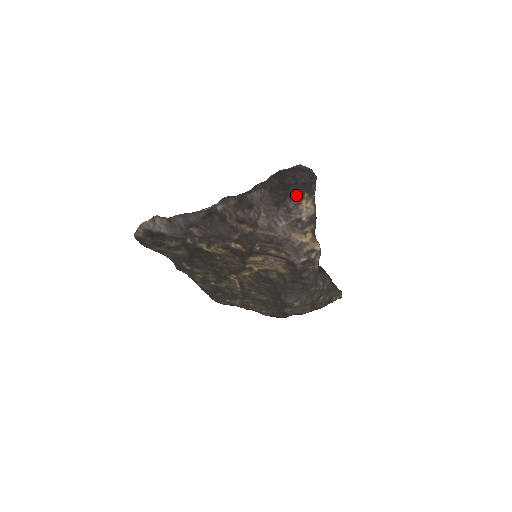
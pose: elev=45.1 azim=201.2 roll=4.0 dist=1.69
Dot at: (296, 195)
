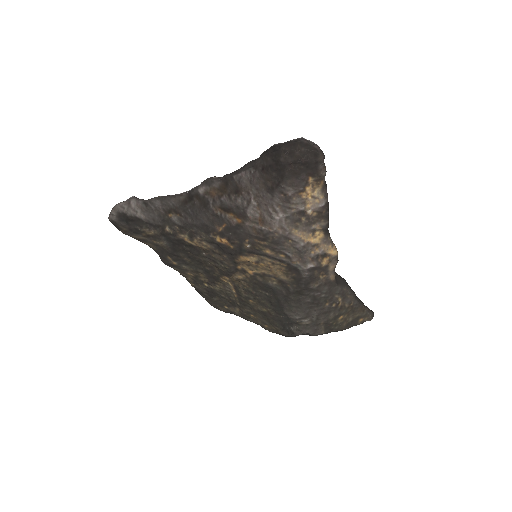
Dot at: (296, 179)
